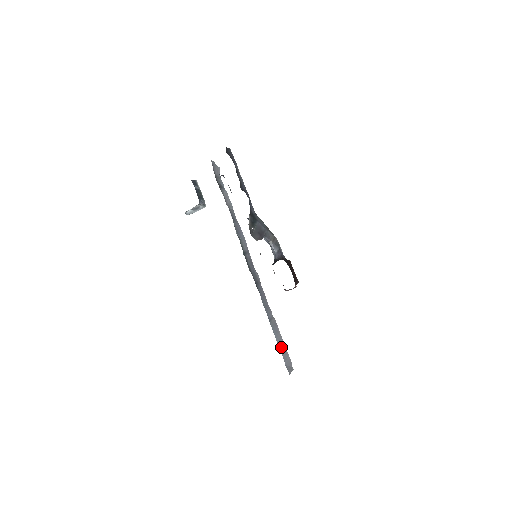
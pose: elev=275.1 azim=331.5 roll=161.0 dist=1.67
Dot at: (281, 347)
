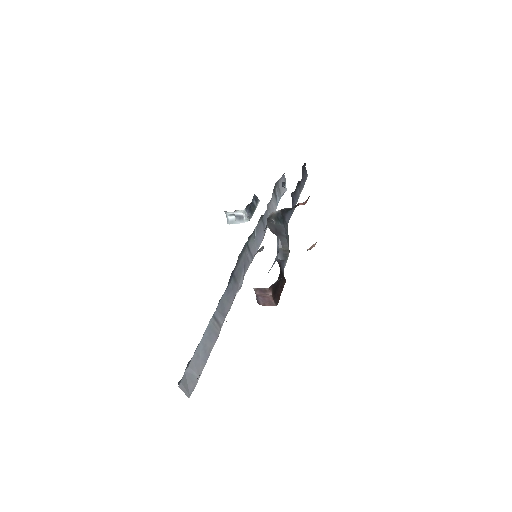
Dot at: (199, 355)
